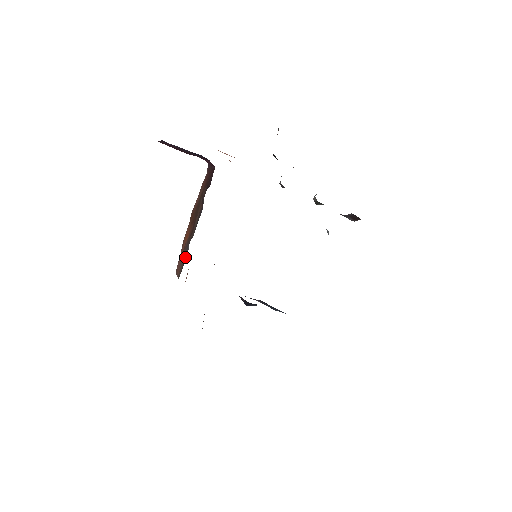
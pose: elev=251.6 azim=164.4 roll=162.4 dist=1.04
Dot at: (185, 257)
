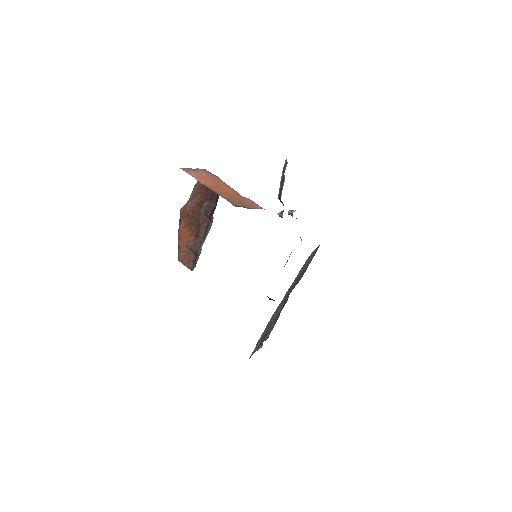
Dot at: (195, 255)
